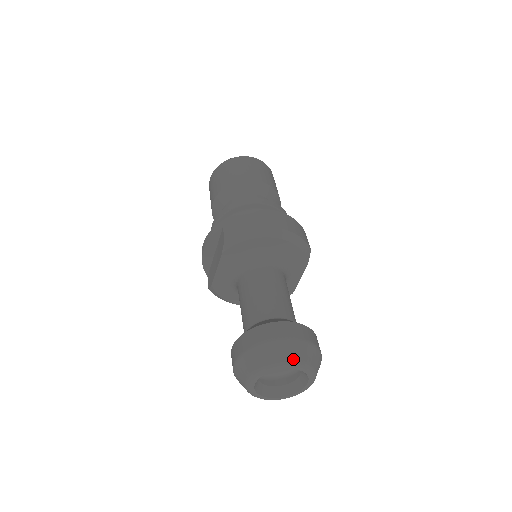
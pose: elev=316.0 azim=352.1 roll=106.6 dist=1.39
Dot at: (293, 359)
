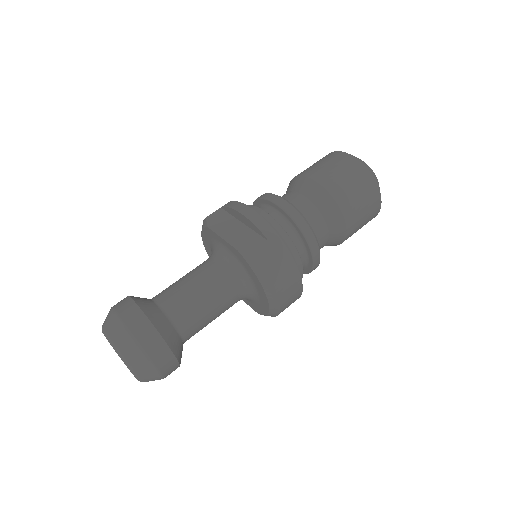
Dot at: (140, 376)
